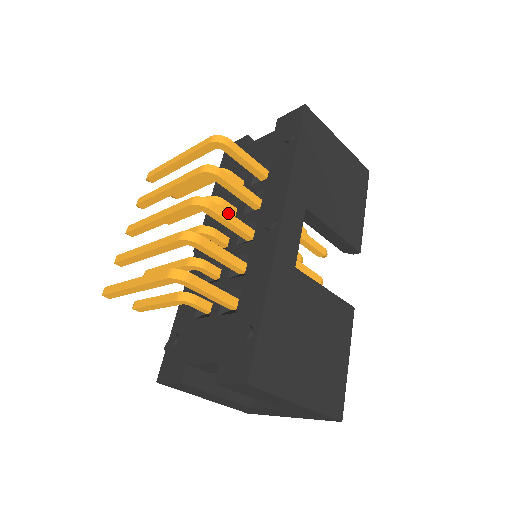
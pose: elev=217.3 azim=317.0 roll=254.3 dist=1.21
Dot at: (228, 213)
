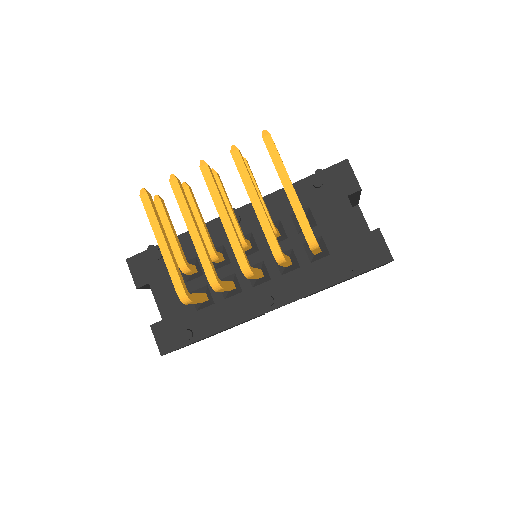
Dot at: (257, 276)
